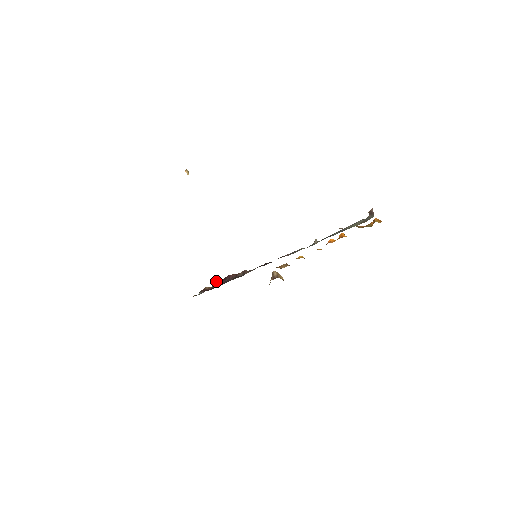
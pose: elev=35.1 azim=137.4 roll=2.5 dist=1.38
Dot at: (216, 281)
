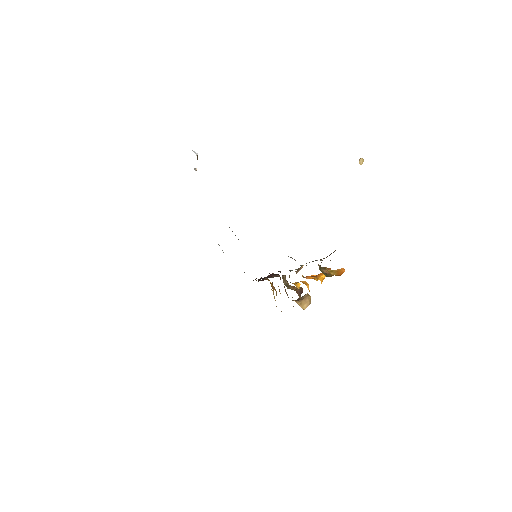
Dot at: (268, 275)
